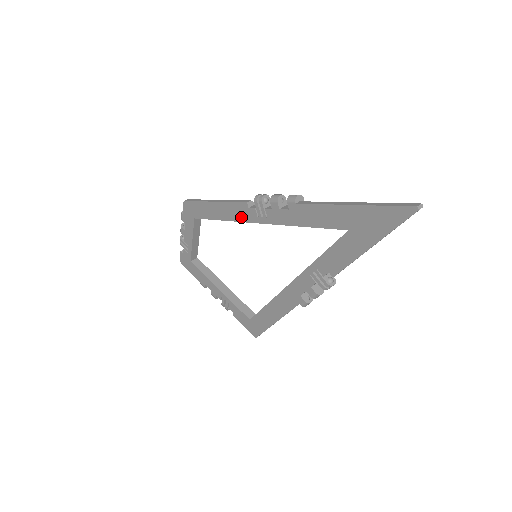
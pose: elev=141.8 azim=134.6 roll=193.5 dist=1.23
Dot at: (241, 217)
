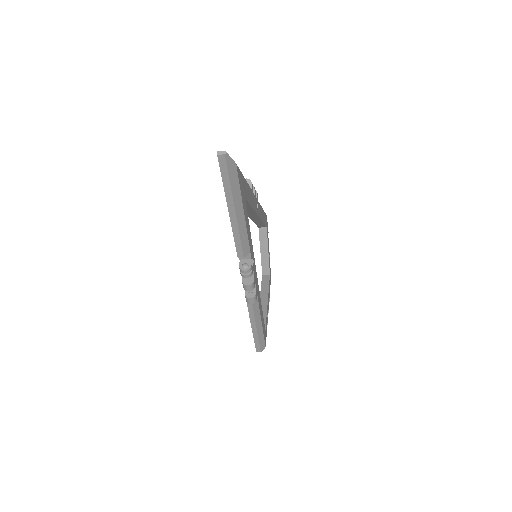
Dot at: occluded
